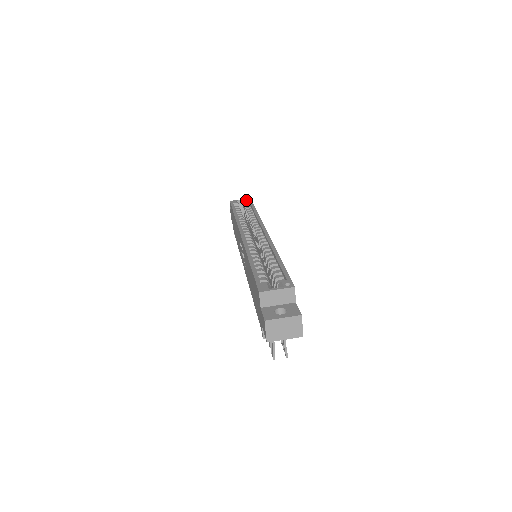
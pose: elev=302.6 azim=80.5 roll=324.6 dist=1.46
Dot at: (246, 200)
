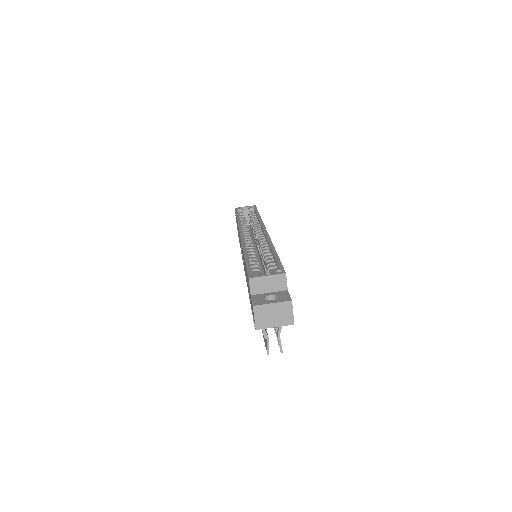
Dot at: (251, 207)
